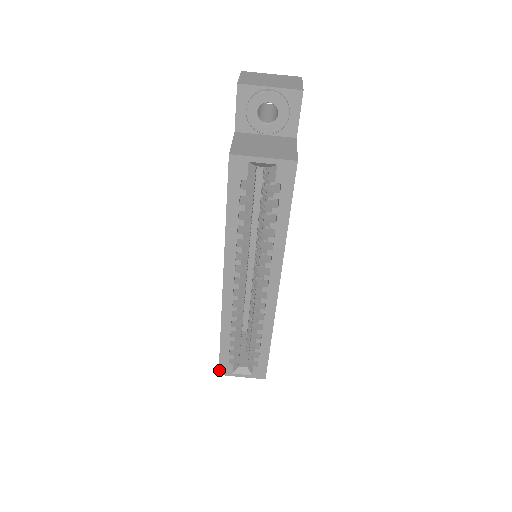
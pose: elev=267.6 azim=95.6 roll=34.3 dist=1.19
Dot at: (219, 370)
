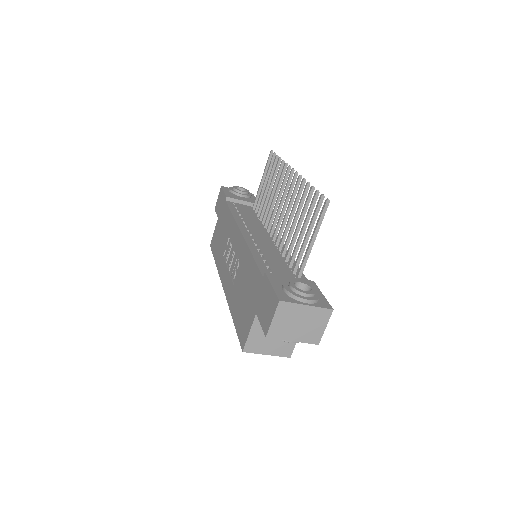
Dot at: (211, 248)
